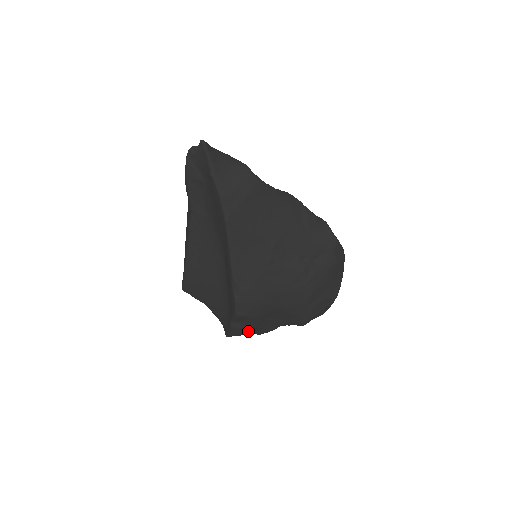
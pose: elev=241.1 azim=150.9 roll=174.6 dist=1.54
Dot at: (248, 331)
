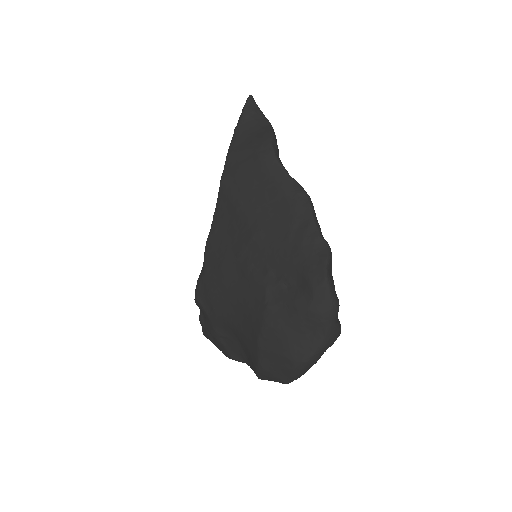
Dot at: (214, 339)
